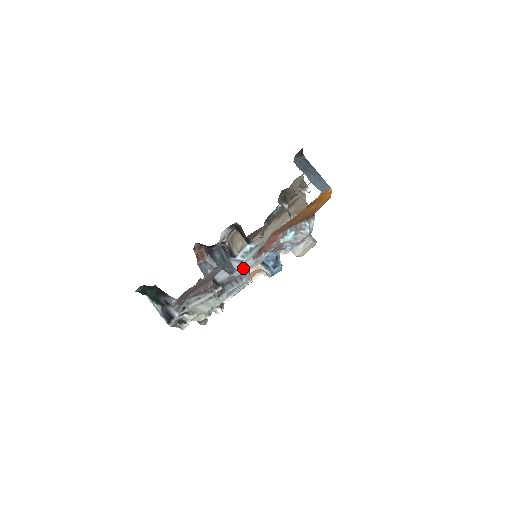
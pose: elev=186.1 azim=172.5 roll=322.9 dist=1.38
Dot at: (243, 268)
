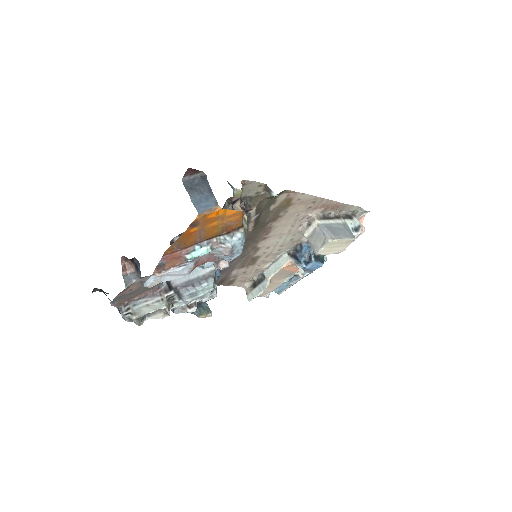
Dot at: (149, 282)
